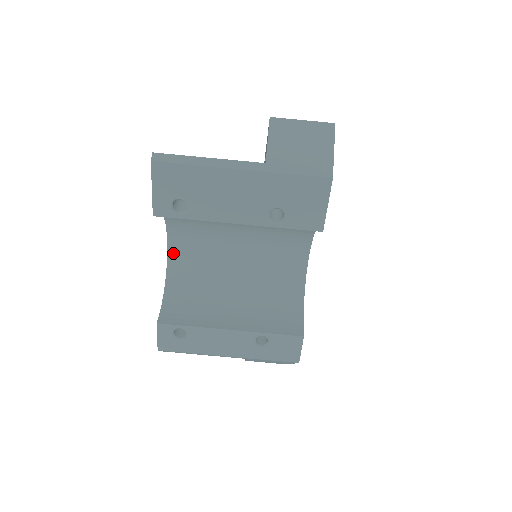
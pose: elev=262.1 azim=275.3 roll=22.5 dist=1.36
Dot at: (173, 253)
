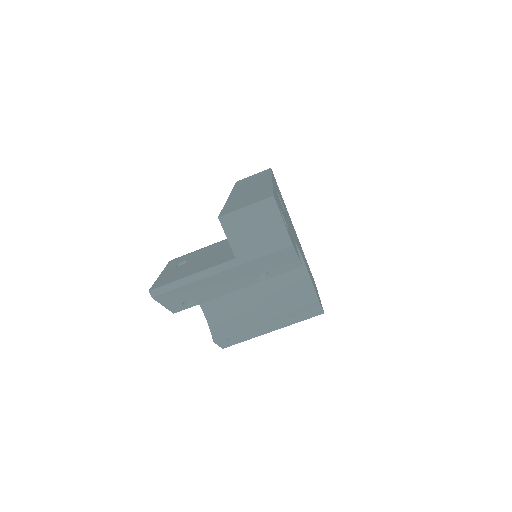
Dot at: occluded
